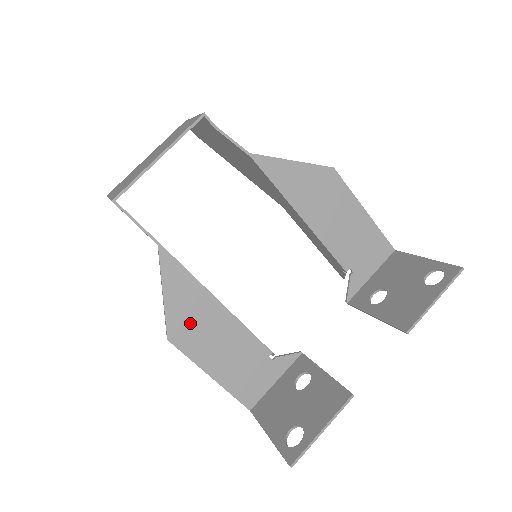
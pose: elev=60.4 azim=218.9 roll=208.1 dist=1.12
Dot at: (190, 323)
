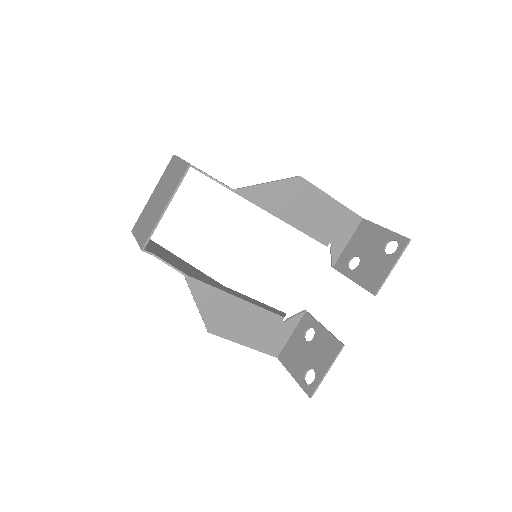
Dot at: (221, 317)
